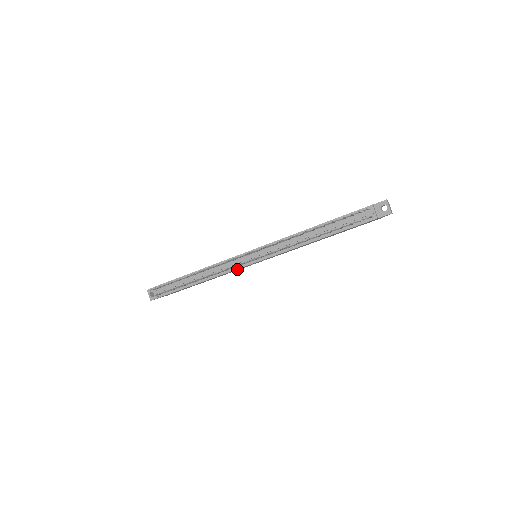
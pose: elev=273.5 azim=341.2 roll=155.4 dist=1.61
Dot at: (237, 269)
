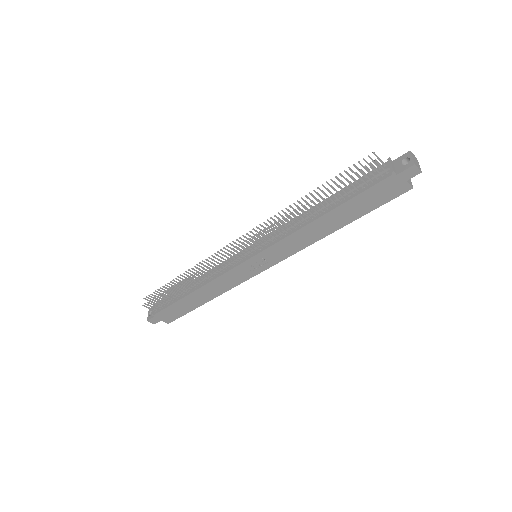
Dot at: (232, 273)
